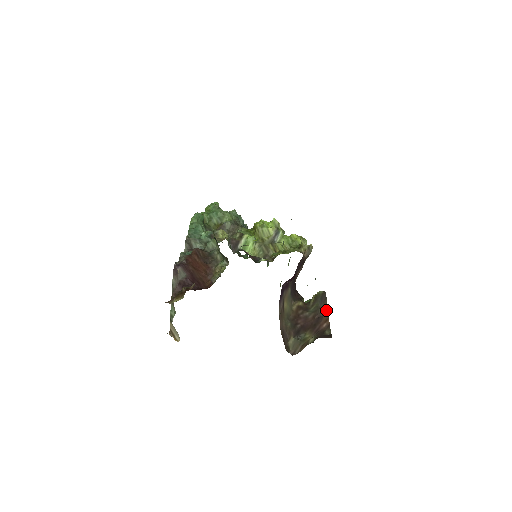
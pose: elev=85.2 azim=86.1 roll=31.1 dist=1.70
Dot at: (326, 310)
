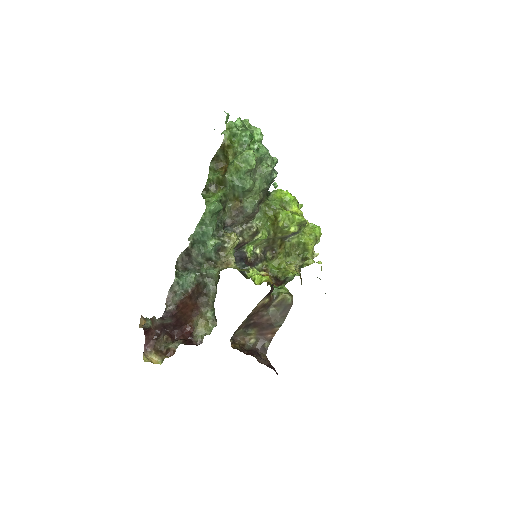
Dot at: (279, 326)
